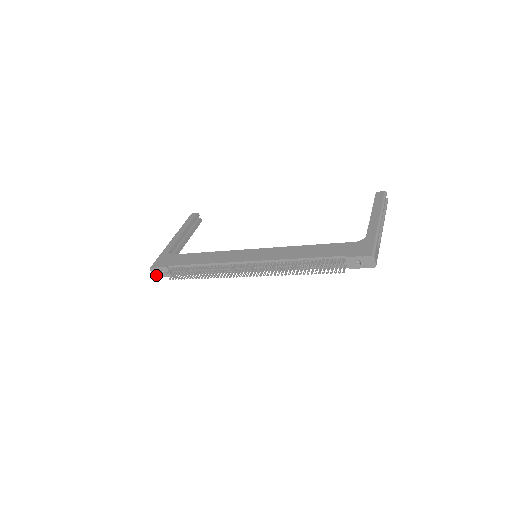
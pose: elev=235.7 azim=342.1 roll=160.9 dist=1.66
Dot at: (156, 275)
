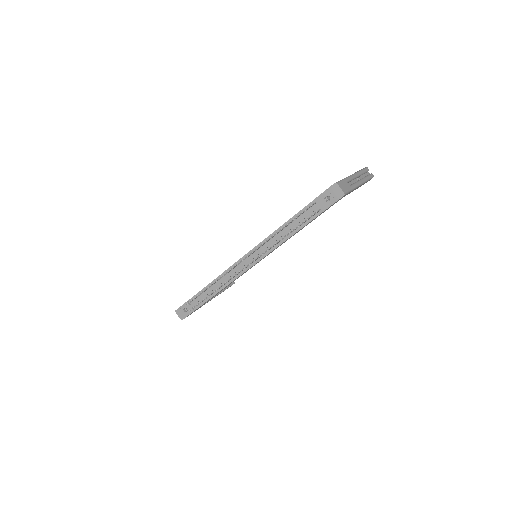
Dot at: (182, 317)
